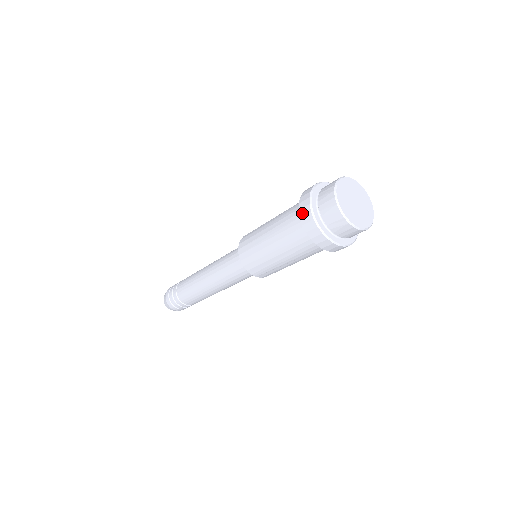
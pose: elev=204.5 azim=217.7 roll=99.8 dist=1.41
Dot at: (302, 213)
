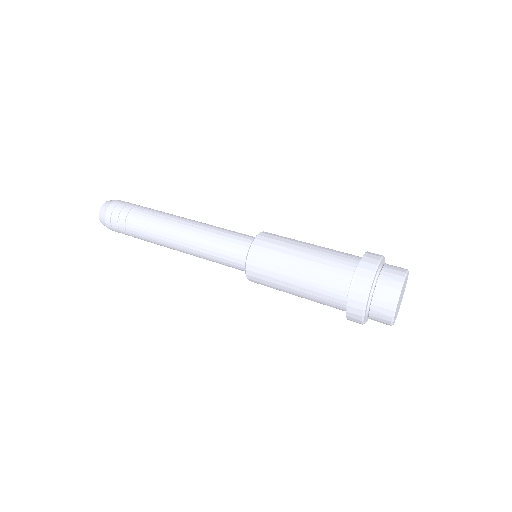
Dot at: (352, 304)
